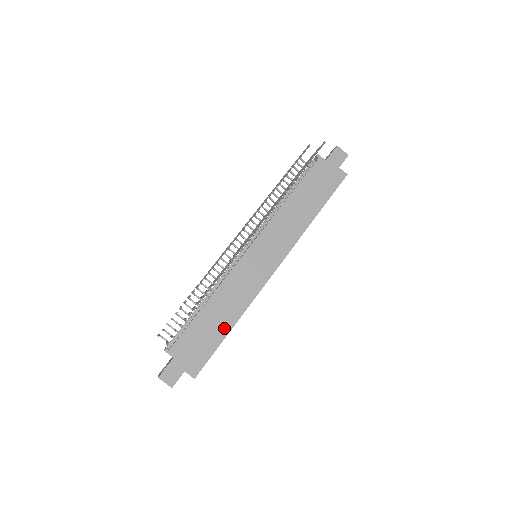
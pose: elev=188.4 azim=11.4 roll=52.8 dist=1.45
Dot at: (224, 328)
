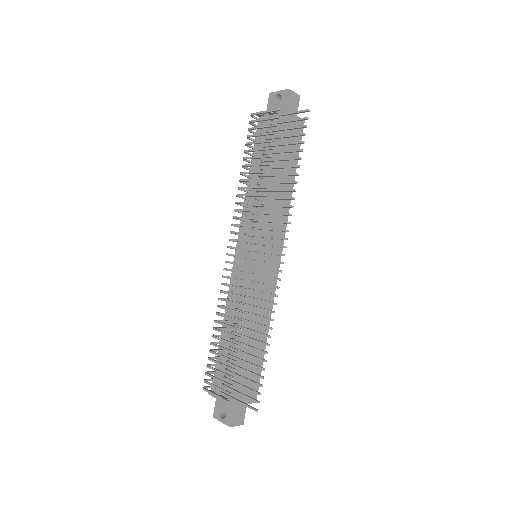
Dot at: (261, 344)
